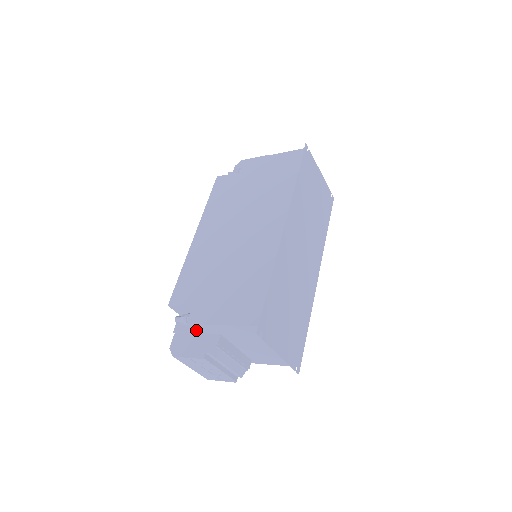
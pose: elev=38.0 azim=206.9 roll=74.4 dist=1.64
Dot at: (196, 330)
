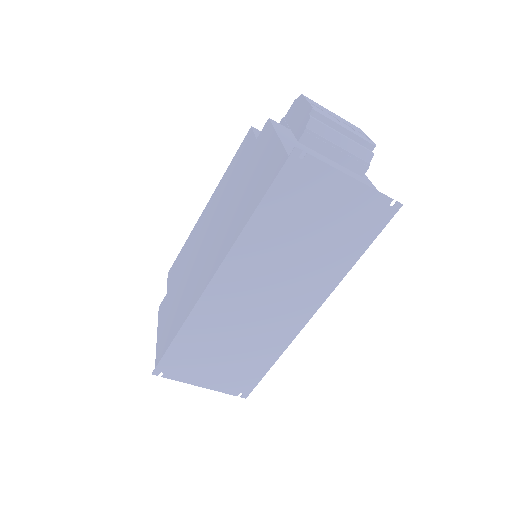
Dot at: occluded
